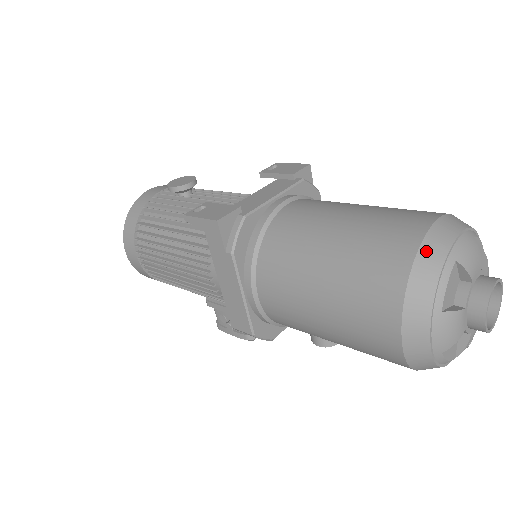
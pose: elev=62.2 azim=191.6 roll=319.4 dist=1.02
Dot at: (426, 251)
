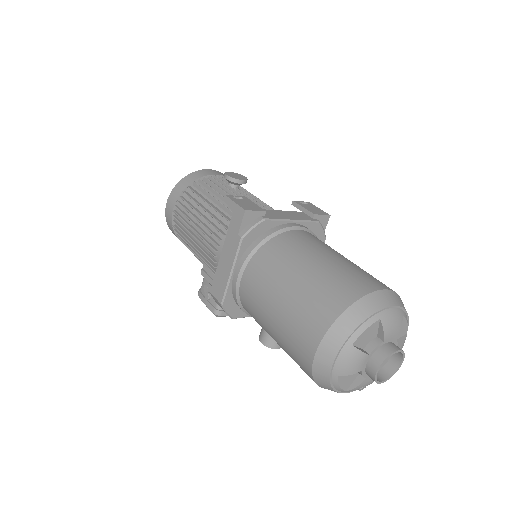
Dot at: (365, 302)
